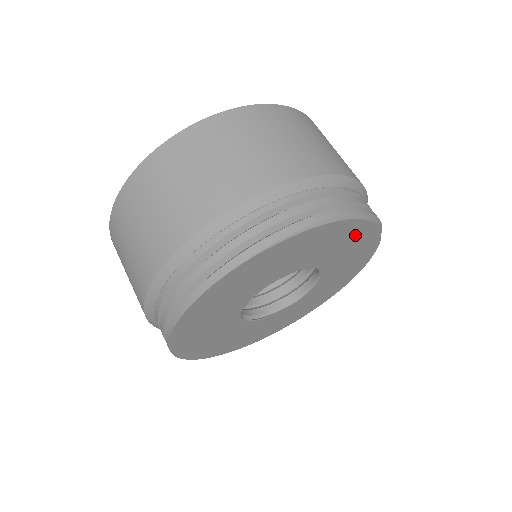
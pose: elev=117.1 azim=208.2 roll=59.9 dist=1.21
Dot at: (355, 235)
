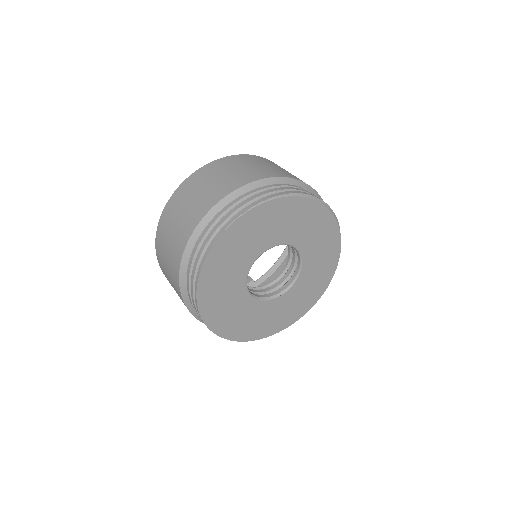
Dot at: (318, 219)
